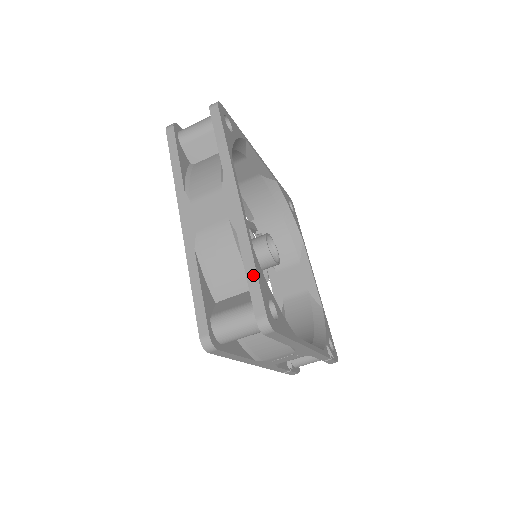
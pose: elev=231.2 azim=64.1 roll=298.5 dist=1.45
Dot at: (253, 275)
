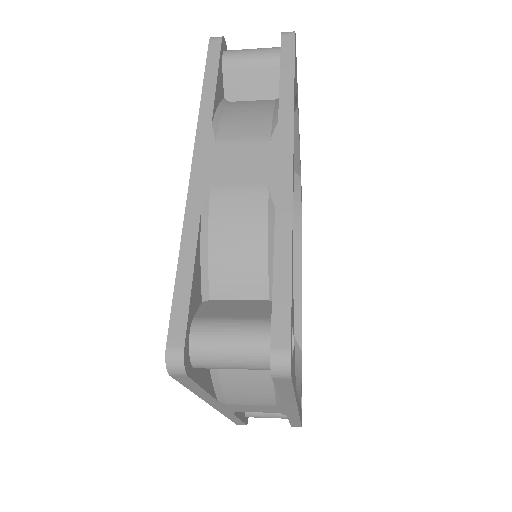
Dot at: (297, 423)
